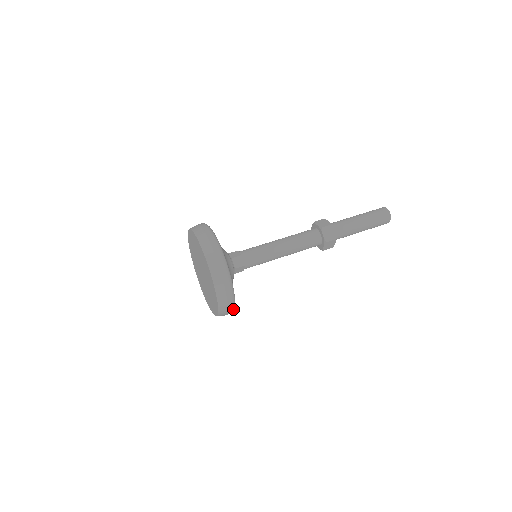
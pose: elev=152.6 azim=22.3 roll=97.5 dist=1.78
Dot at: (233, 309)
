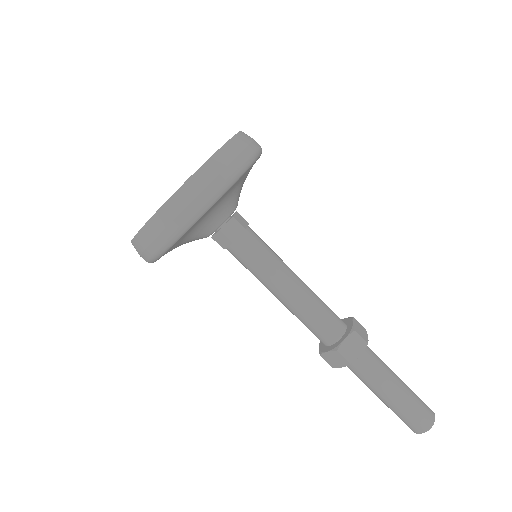
Dot at: (210, 201)
